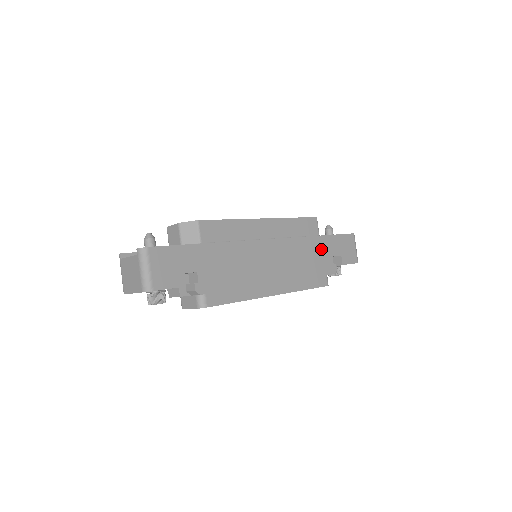
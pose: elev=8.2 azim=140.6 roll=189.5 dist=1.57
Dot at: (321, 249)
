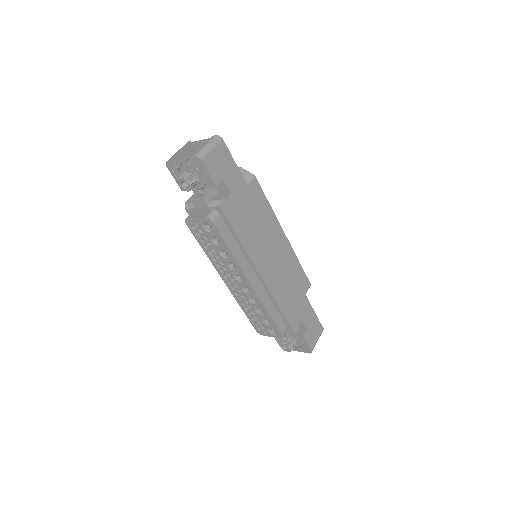
Dot at: (300, 304)
